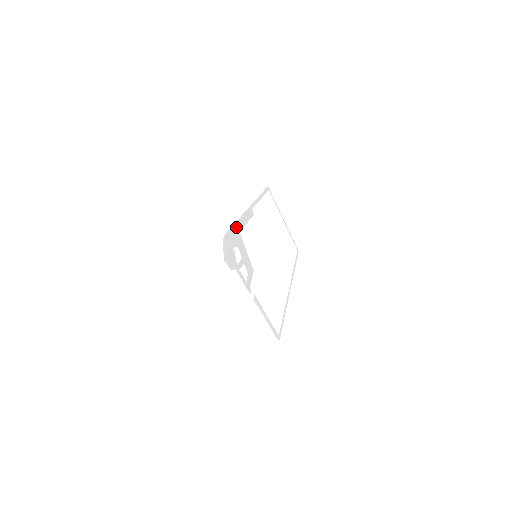
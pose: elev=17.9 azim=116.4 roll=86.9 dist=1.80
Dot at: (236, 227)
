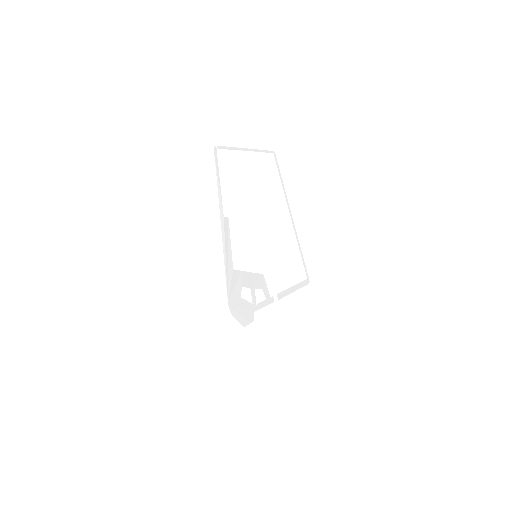
Dot at: (228, 272)
